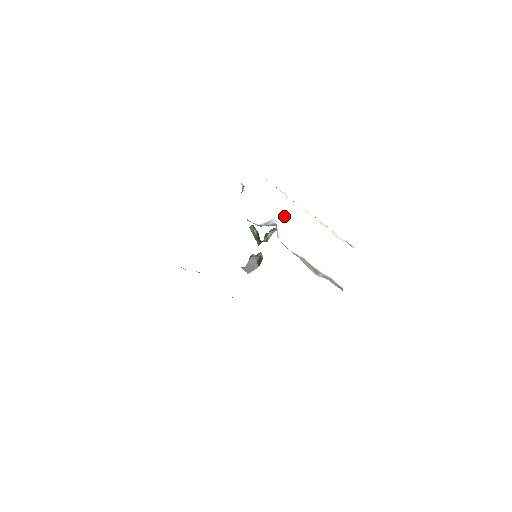
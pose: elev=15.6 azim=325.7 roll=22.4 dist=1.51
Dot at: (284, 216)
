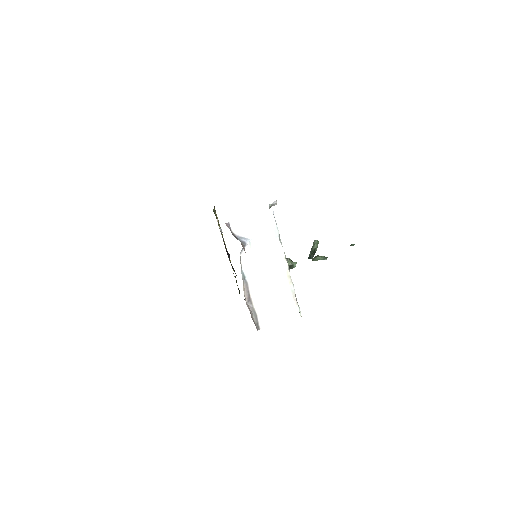
Dot at: (261, 245)
